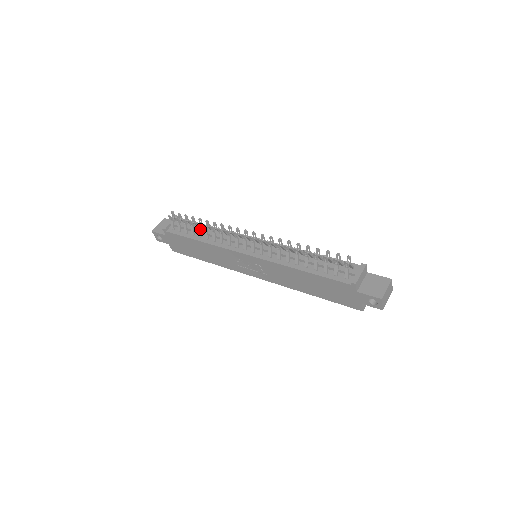
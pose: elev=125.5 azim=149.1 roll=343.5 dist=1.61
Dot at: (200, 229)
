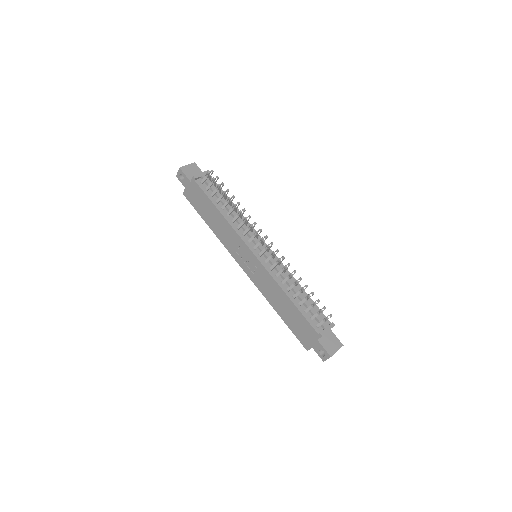
Dot at: occluded
